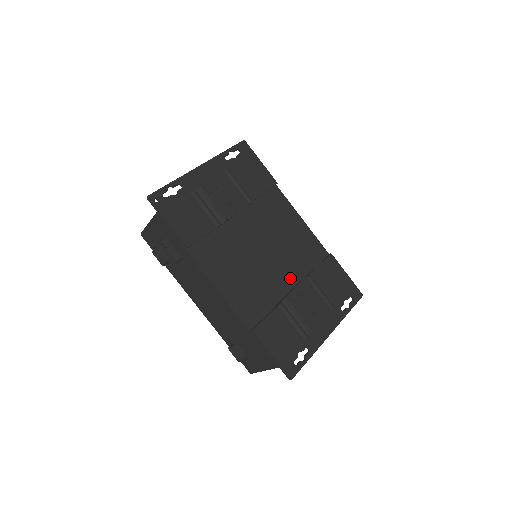
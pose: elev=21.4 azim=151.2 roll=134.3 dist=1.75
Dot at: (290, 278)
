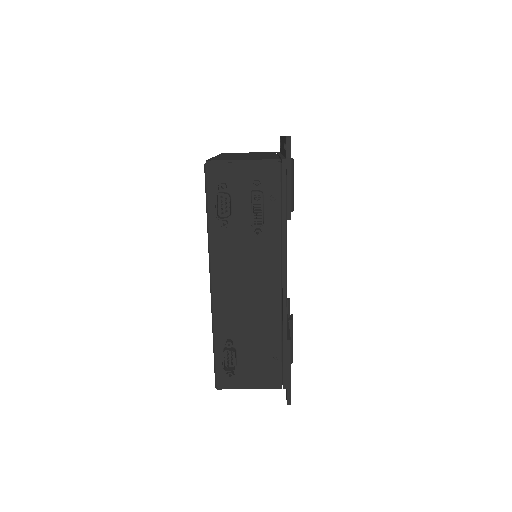
Dot at: occluded
